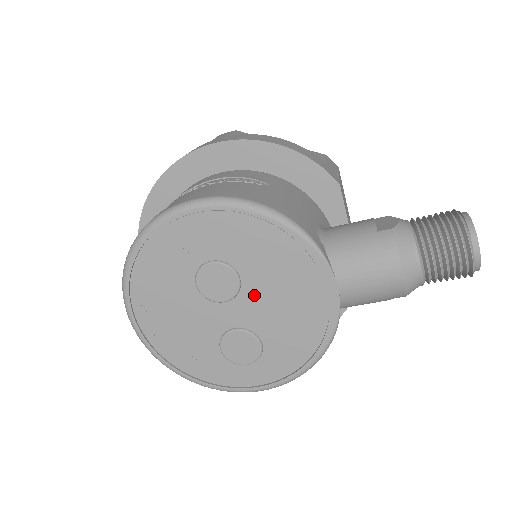
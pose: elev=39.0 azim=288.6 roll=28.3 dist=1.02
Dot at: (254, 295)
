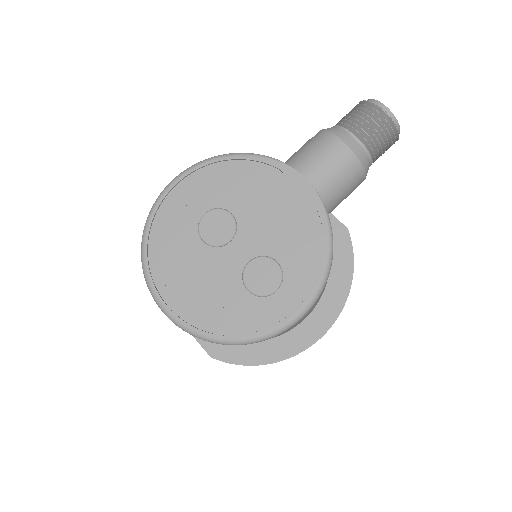
Dot at: (250, 222)
